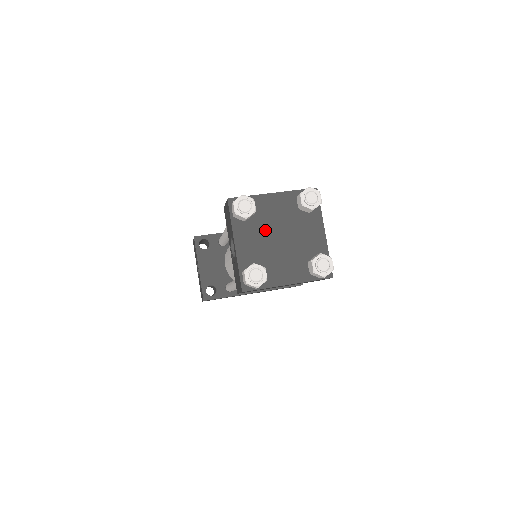
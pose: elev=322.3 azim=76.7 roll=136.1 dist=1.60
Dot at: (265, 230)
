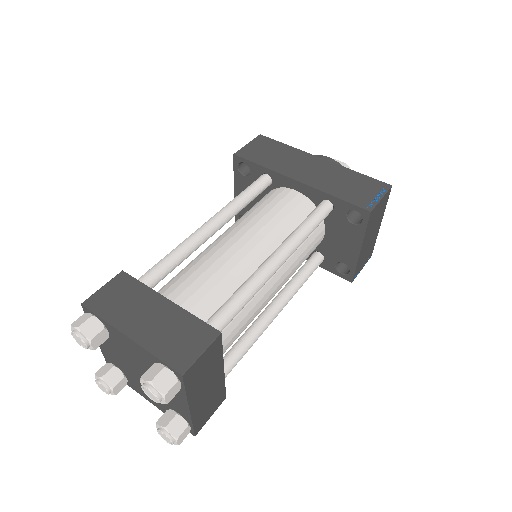
Dot at: (124, 356)
